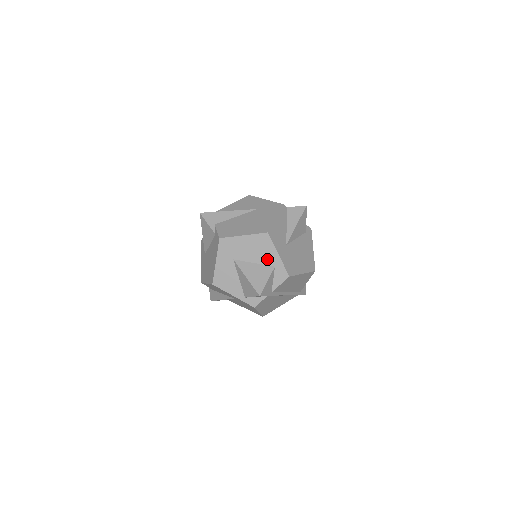
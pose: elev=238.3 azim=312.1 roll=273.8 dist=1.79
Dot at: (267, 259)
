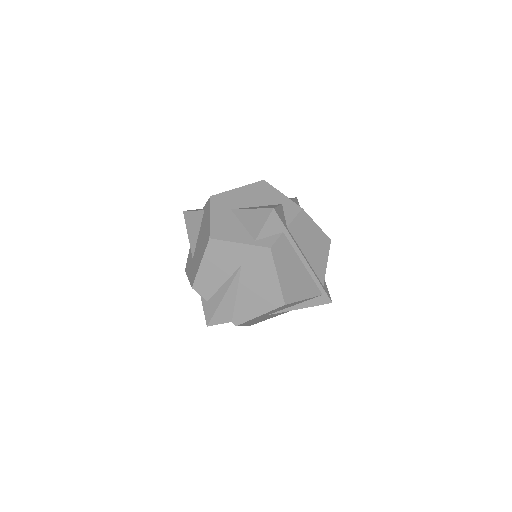
Dot at: (270, 200)
